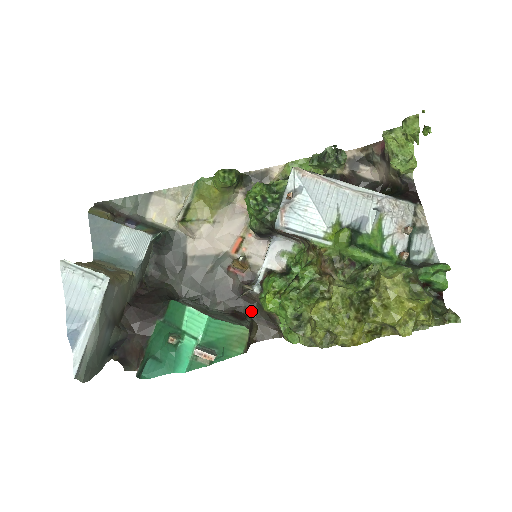
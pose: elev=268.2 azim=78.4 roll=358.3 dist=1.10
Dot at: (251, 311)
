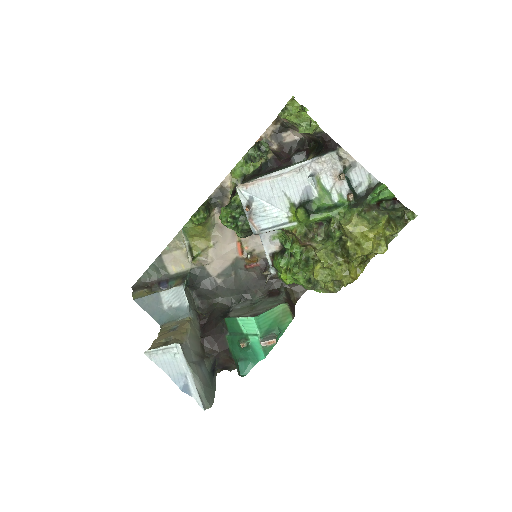
Dot at: (280, 283)
